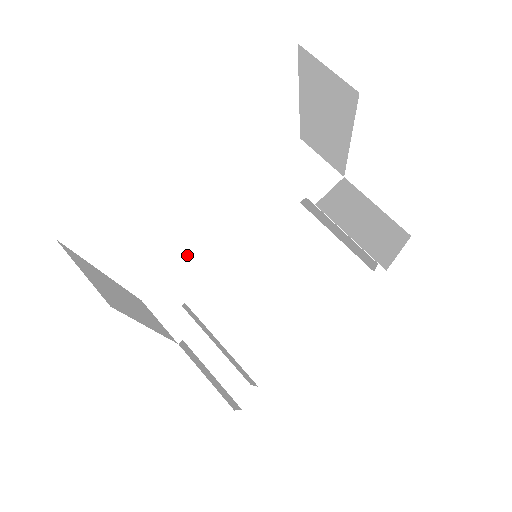
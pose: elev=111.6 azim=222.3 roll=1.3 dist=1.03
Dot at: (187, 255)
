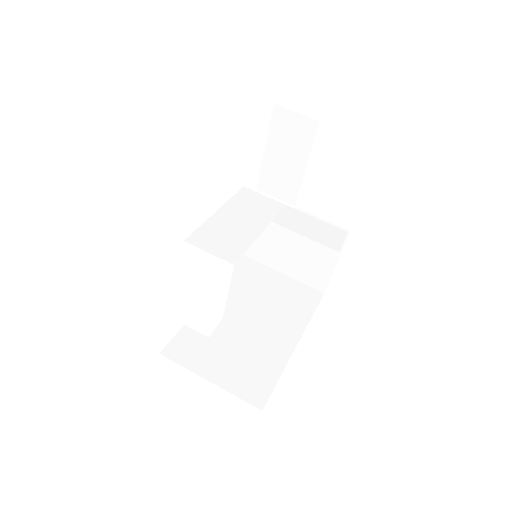
Dot at: (223, 238)
